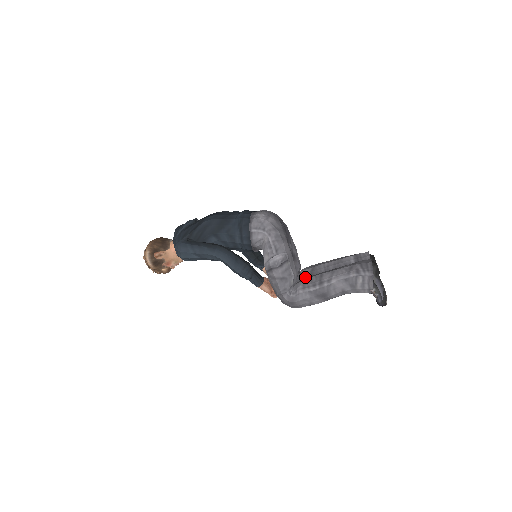
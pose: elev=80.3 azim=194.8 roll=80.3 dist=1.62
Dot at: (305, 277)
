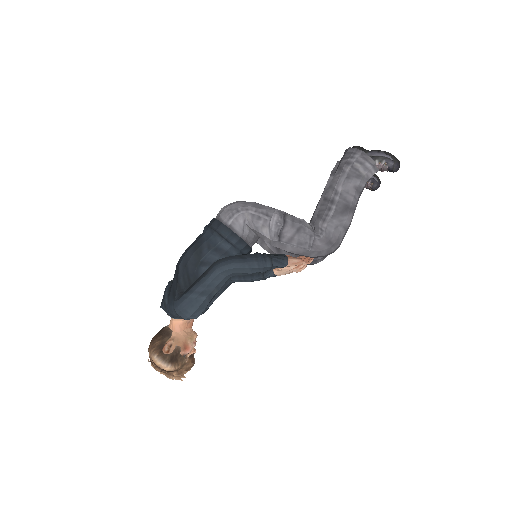
Dot at: occluded
